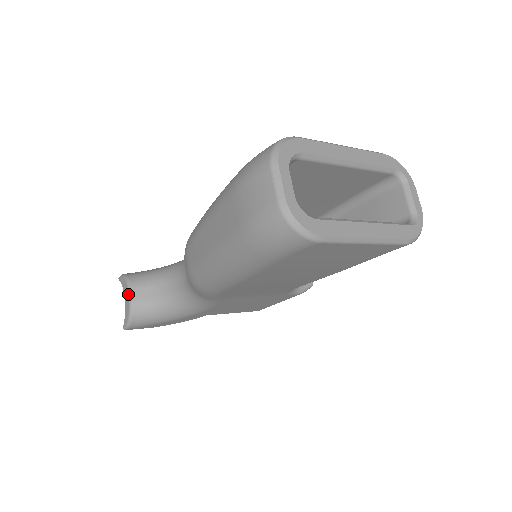
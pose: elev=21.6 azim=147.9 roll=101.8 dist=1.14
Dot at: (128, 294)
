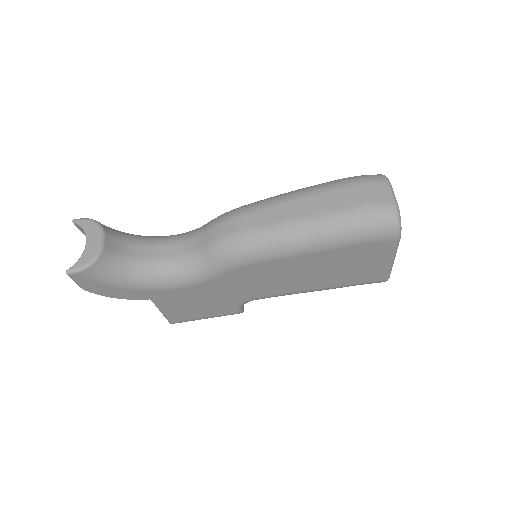
Dot at: (101, 237)
